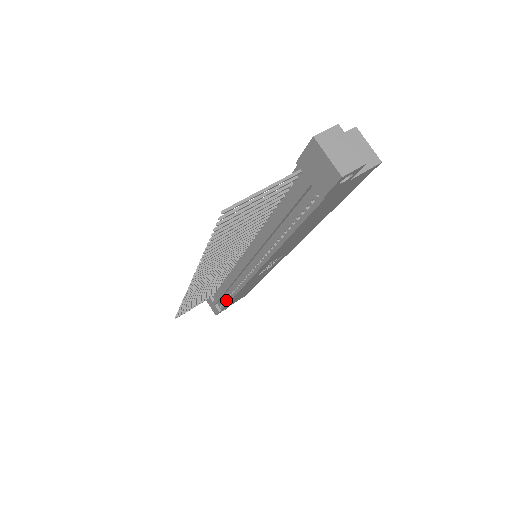
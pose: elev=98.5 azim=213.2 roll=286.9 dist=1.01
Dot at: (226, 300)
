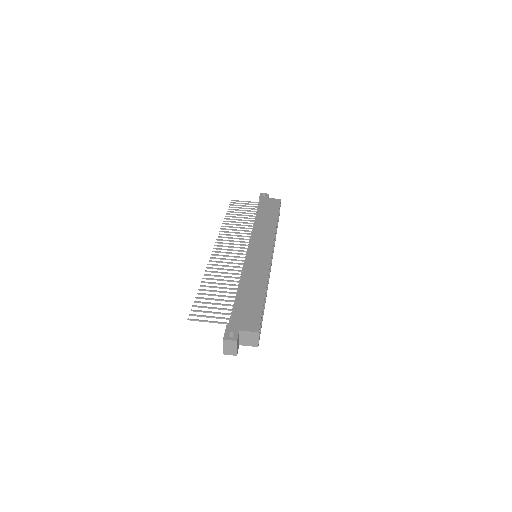
Dot at: occluded
